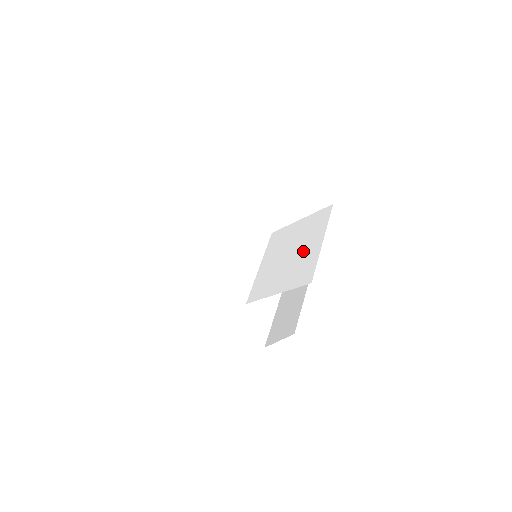
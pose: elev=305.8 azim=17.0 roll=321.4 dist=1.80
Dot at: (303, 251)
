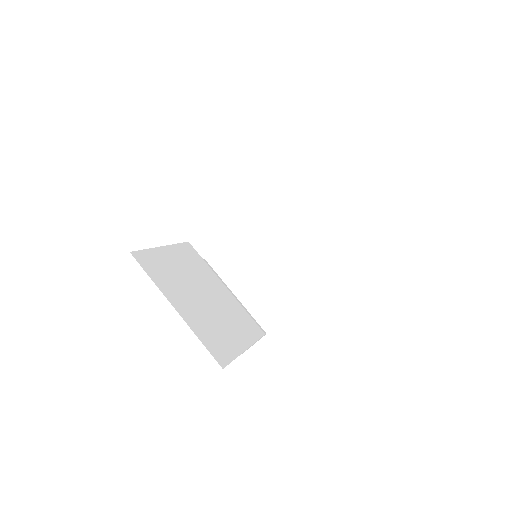
Dot at: (319, 209)
